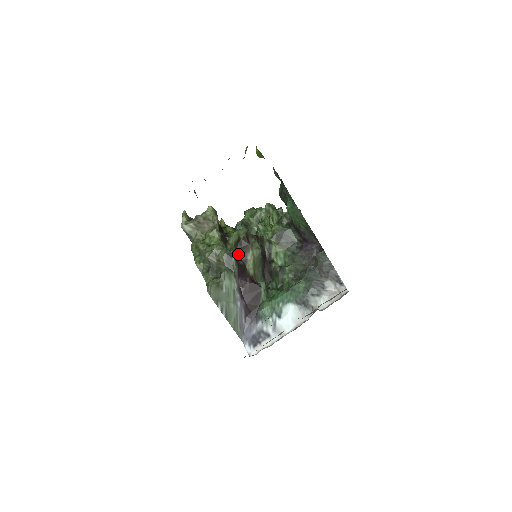
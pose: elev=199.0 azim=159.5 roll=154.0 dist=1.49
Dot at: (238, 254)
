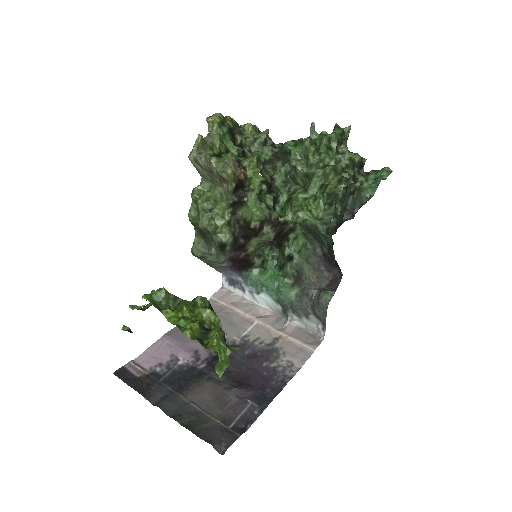
Dot at: (241, 234)
